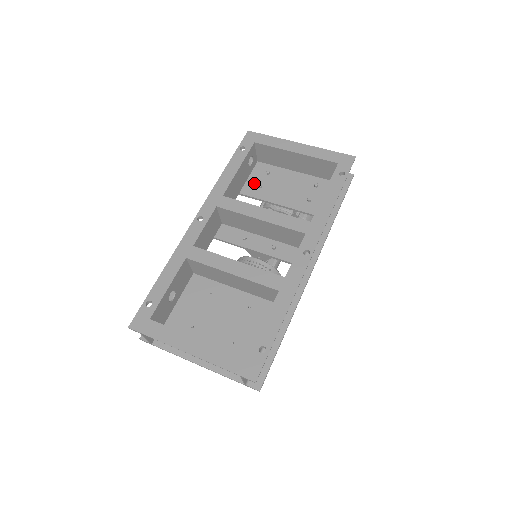
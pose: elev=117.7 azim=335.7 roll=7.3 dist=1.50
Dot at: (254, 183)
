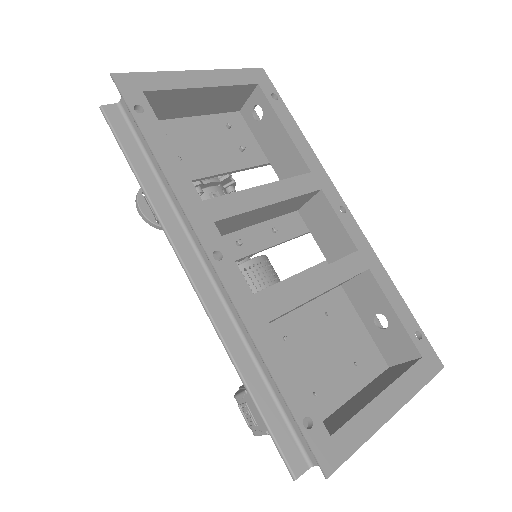
Dot at: occluded
